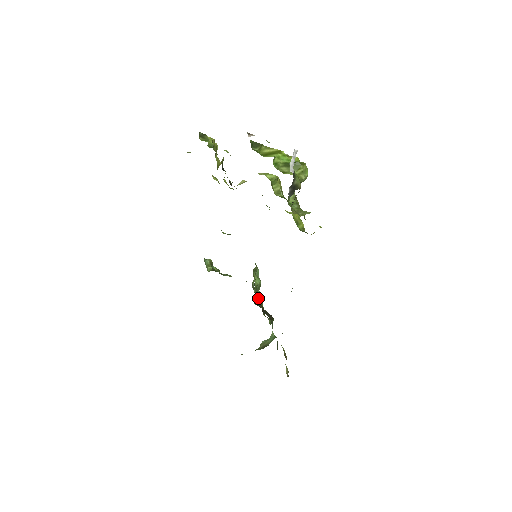
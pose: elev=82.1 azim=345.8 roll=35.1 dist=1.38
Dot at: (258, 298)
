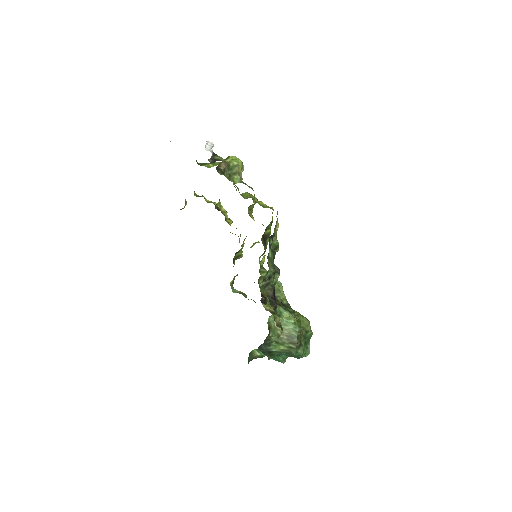
Dot at: occluded
